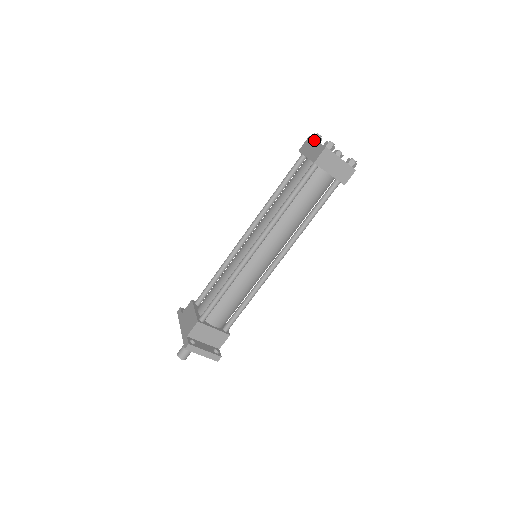
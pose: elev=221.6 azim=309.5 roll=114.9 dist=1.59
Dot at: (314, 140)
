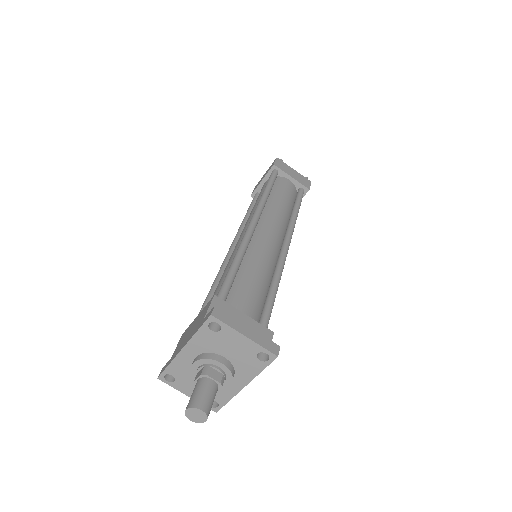
Dot at: occluded
